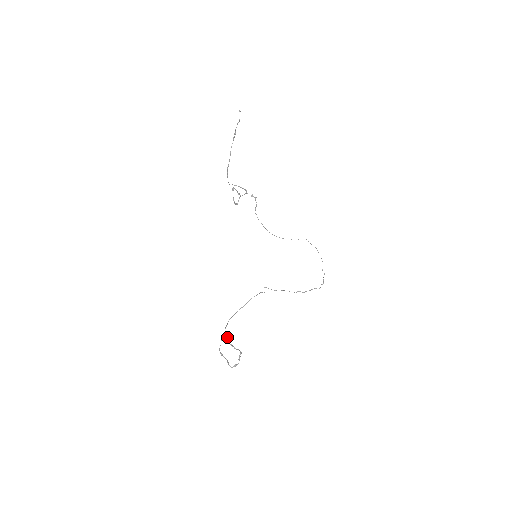
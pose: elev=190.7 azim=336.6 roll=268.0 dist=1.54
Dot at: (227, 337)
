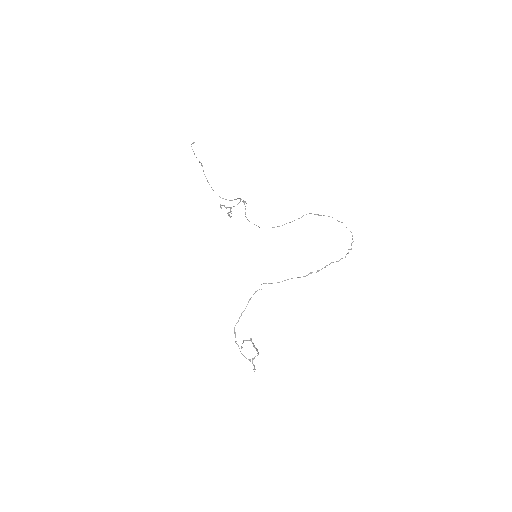
Dot at: (252, 342)
